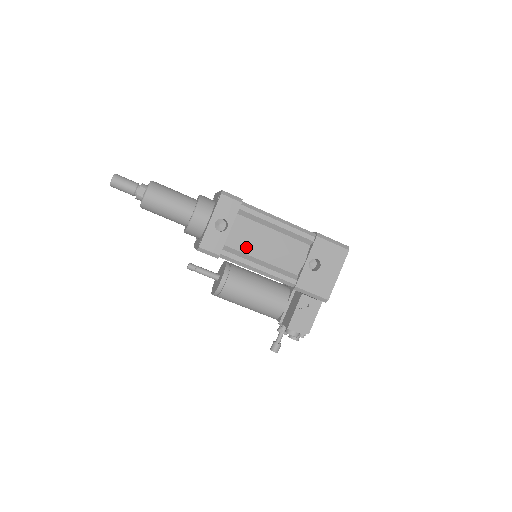
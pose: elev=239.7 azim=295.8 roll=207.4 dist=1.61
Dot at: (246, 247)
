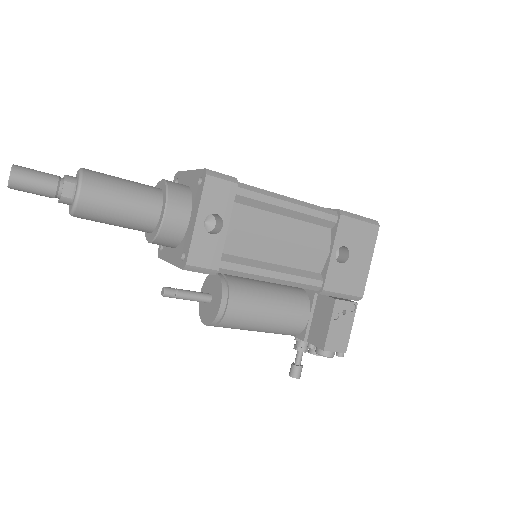
Dot at: (251, 249)
